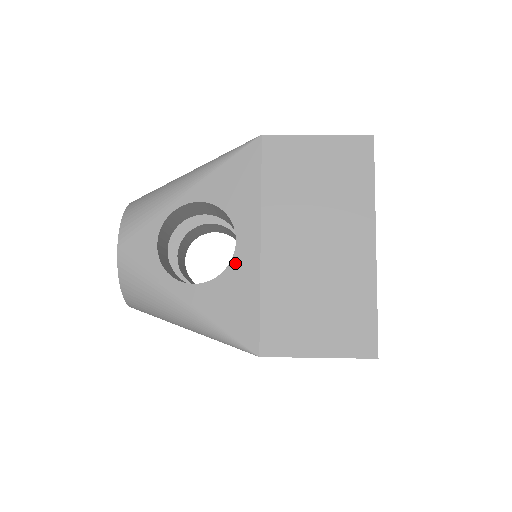
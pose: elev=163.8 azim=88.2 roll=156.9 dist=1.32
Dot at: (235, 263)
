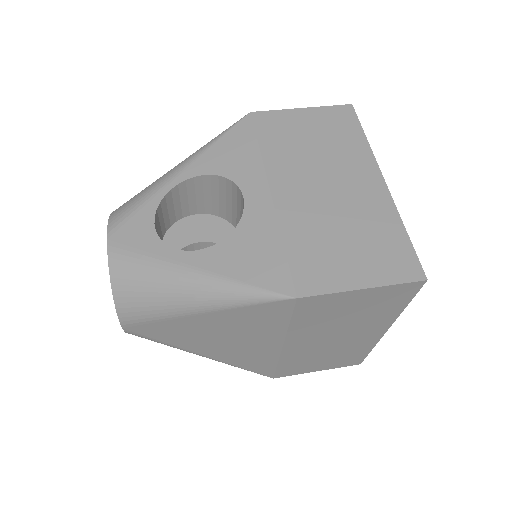
Dot at: (247, 217)
